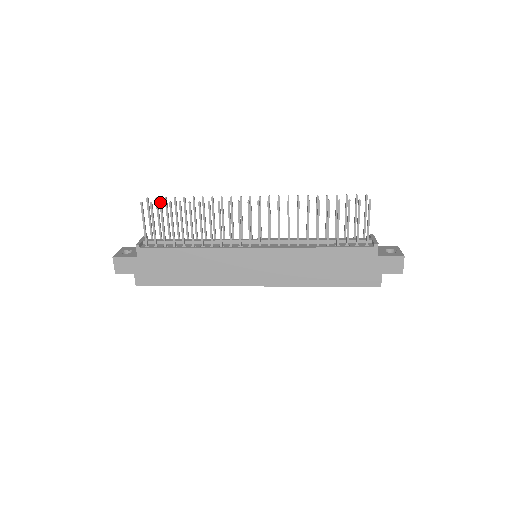
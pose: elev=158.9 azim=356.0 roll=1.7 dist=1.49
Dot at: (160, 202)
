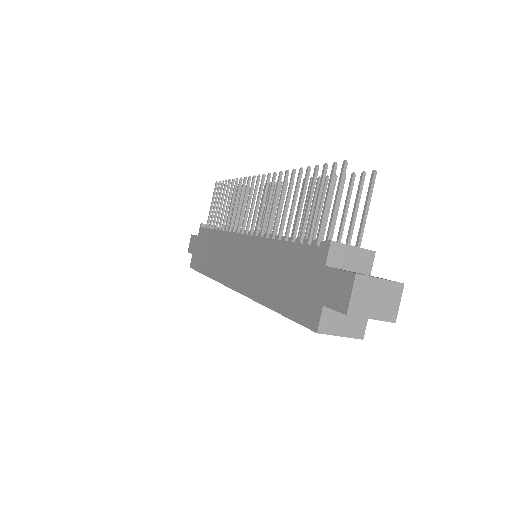
Dot at: (222, 181)
